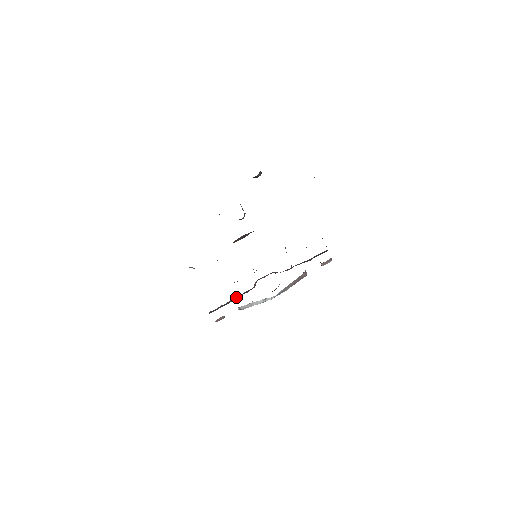
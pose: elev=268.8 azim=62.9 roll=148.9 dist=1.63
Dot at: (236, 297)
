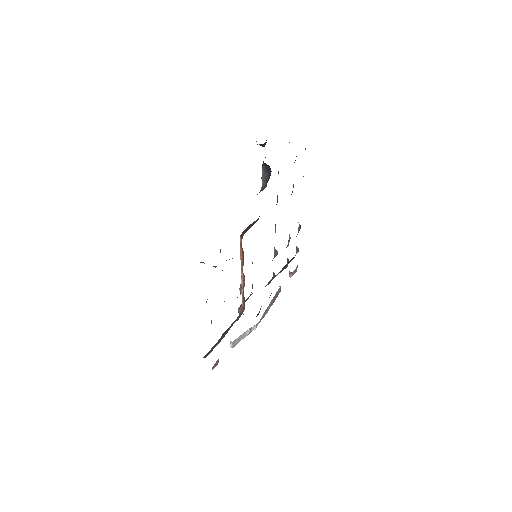
Dot at: (226, 330)
